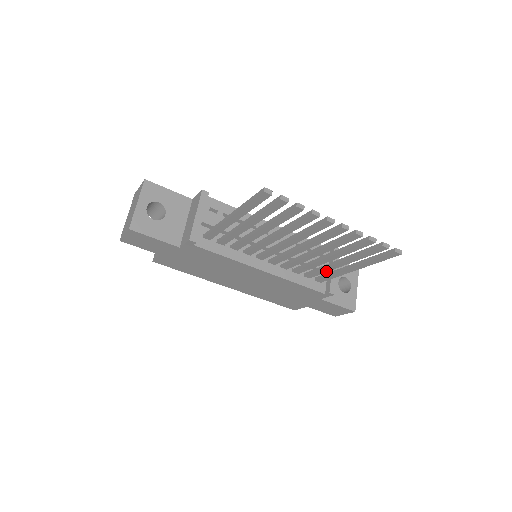
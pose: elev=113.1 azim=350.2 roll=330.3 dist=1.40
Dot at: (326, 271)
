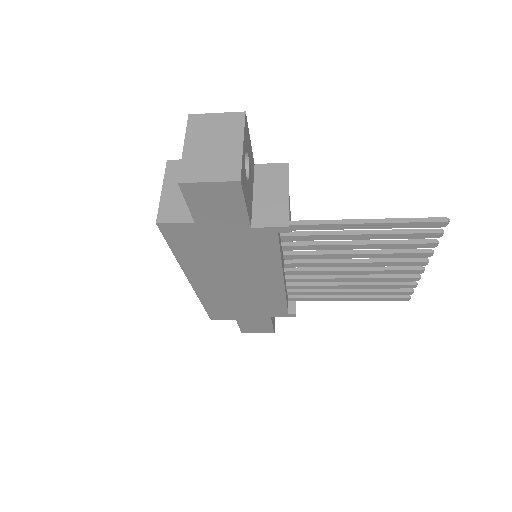
Dot at: (319, 294)
